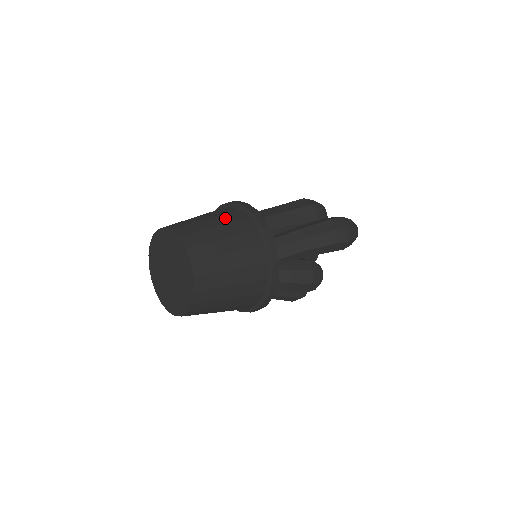
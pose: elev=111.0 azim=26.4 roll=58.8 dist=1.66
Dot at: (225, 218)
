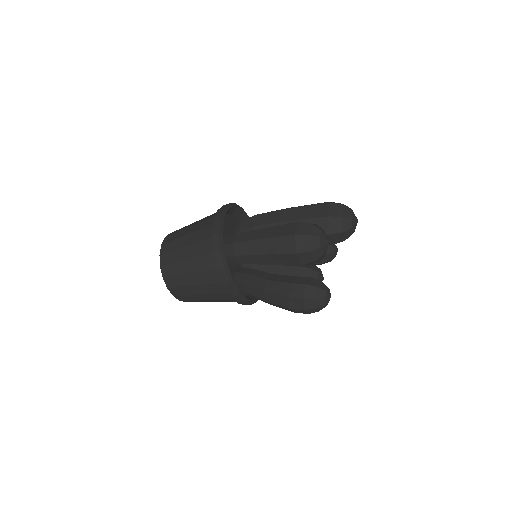
Dot at: (198, 264)
